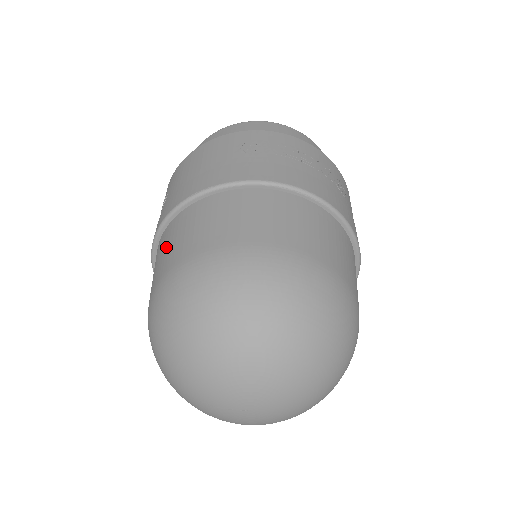
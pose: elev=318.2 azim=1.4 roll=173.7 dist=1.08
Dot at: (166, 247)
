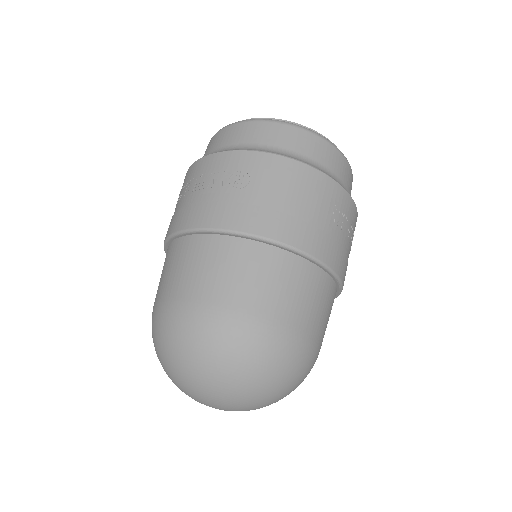
Dot at: (241, 272)
